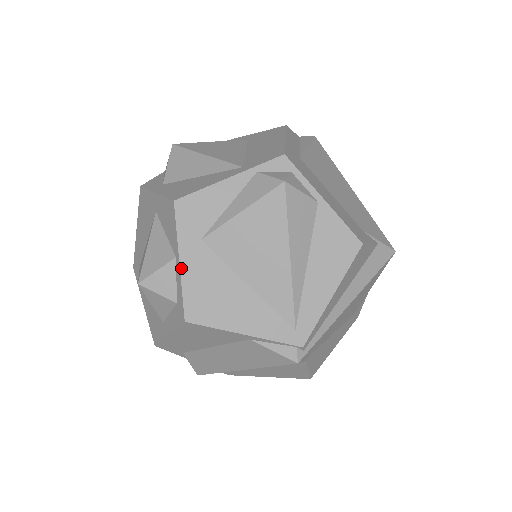
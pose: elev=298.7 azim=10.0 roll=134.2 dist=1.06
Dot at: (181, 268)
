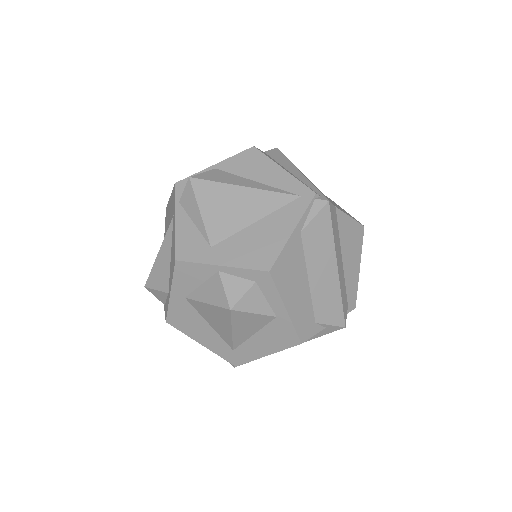
Dot at: (227, 266)
